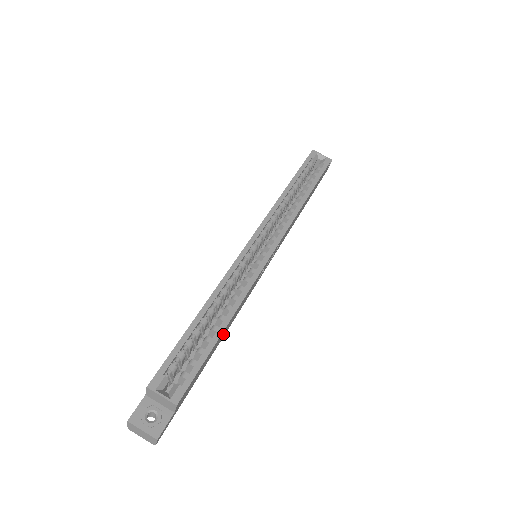
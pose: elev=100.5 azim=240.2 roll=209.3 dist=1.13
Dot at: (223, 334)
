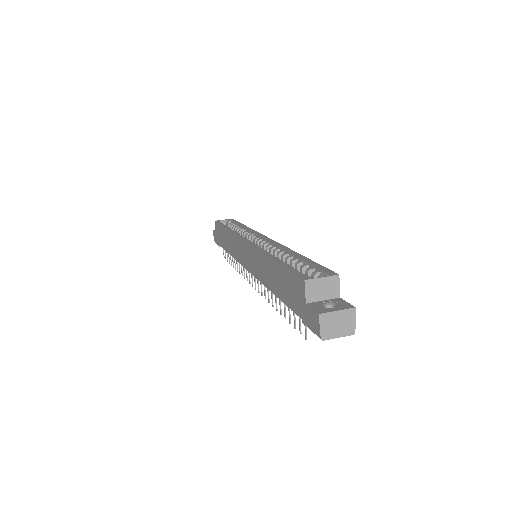
Dot at: occluded
